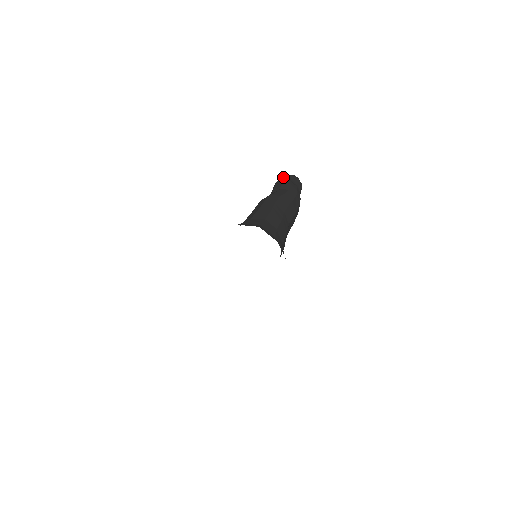
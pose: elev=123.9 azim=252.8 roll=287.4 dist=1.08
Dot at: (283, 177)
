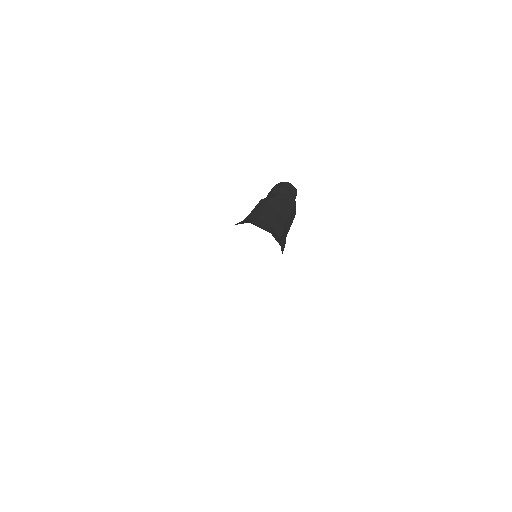
Dot at: (275, 185)
